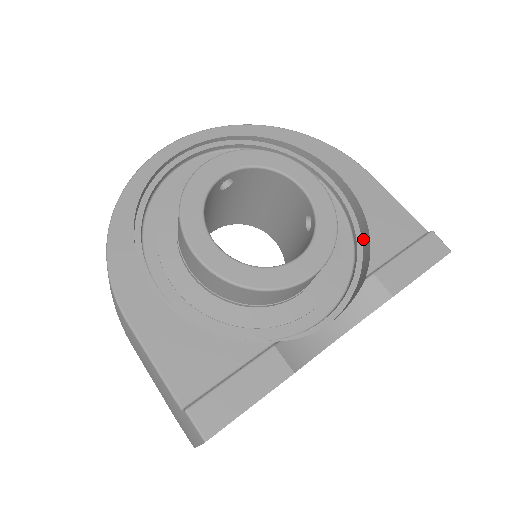
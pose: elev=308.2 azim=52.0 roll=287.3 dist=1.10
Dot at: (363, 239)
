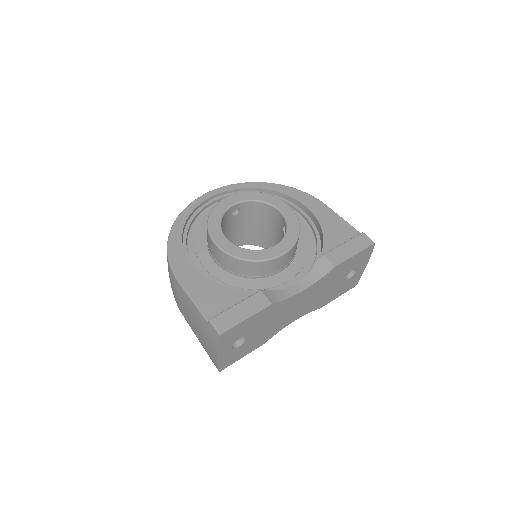
Dot at: (321, 241)
